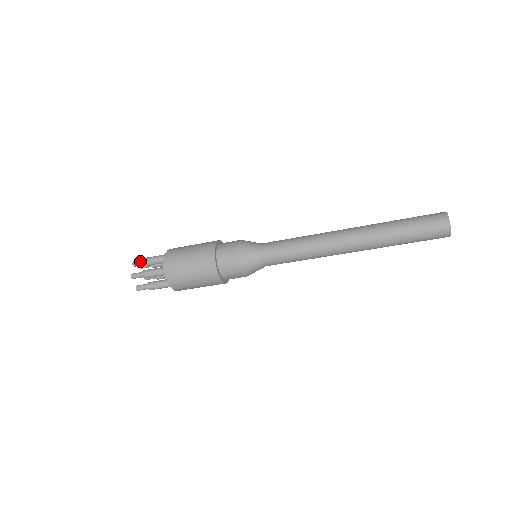
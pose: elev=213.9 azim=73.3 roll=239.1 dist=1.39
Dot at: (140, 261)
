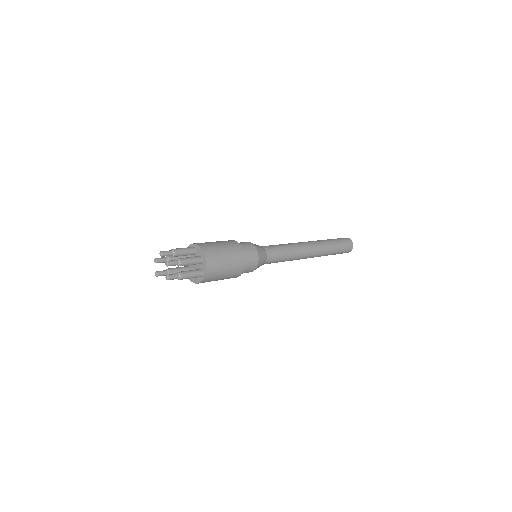
Dot at: (169, 251)
